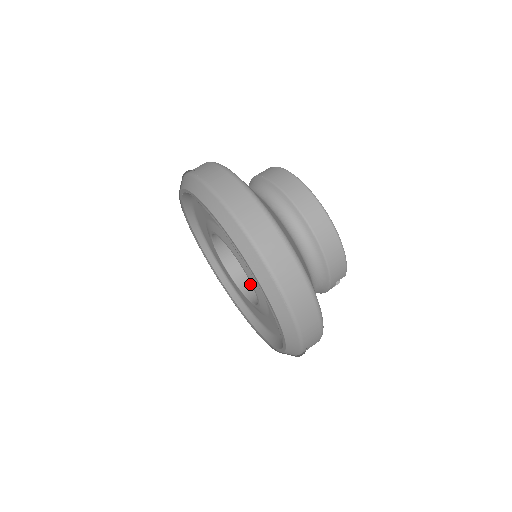
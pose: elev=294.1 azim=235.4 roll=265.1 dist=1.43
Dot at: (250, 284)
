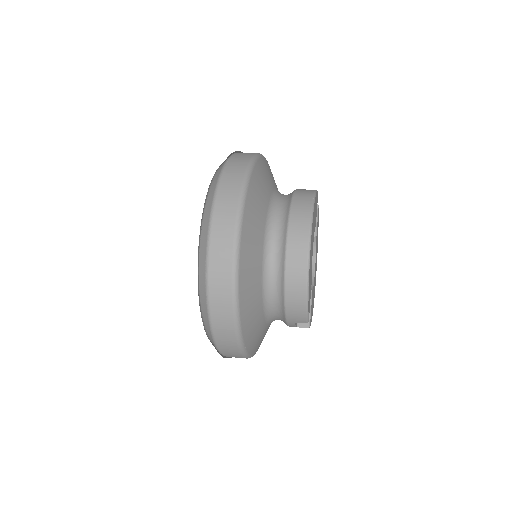
Dot at: occluded
